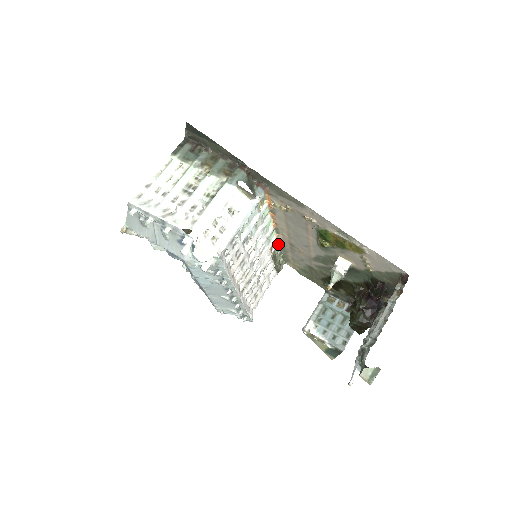
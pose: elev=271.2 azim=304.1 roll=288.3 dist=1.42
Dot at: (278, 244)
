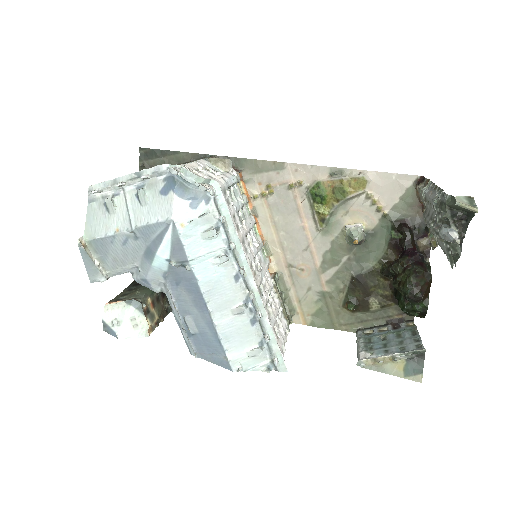
Dot at: (274, 274)
